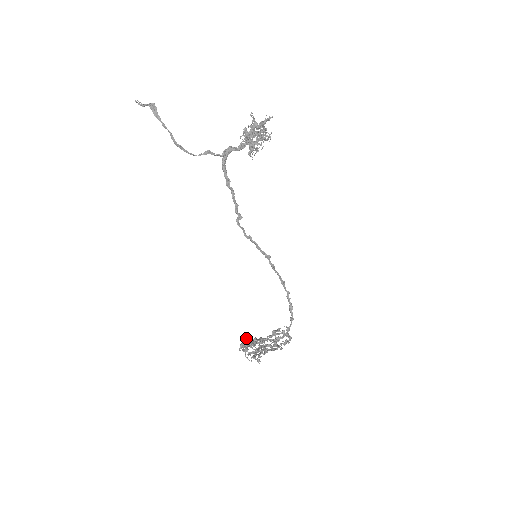
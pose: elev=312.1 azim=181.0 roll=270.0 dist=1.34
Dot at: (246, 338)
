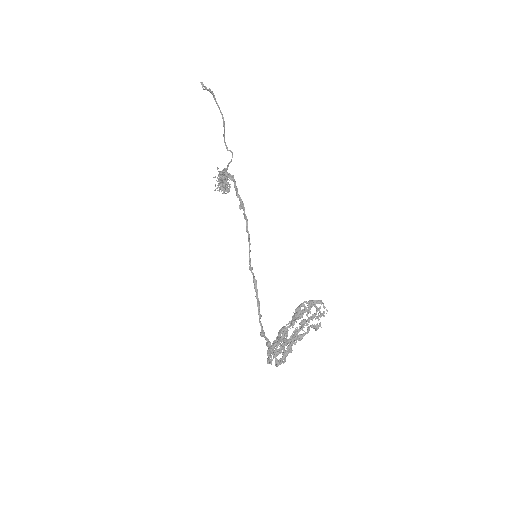
Dot at: occluded
